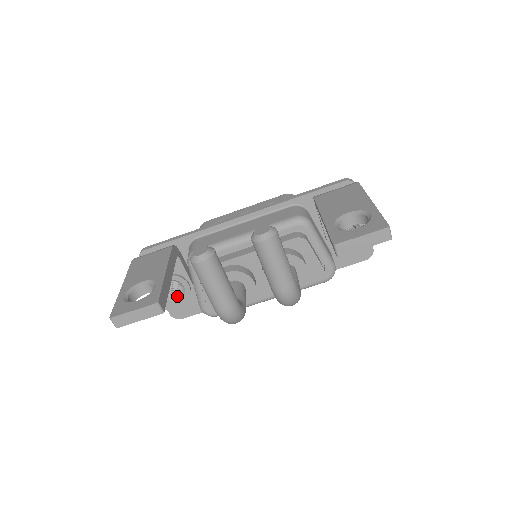
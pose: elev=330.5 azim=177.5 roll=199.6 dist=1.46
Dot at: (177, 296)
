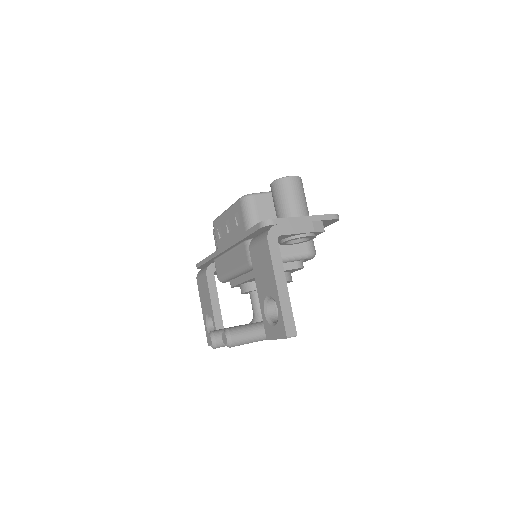
Dot at: occluded
